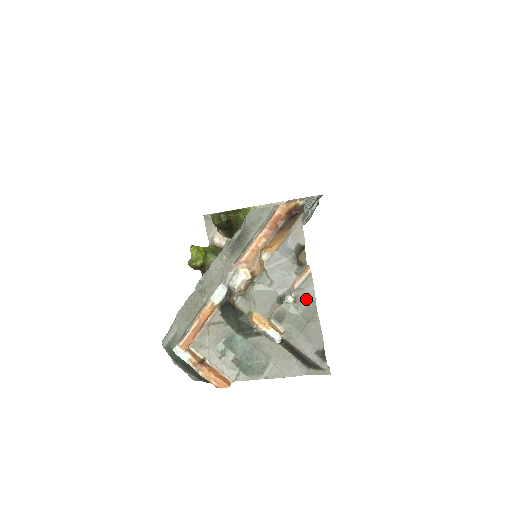
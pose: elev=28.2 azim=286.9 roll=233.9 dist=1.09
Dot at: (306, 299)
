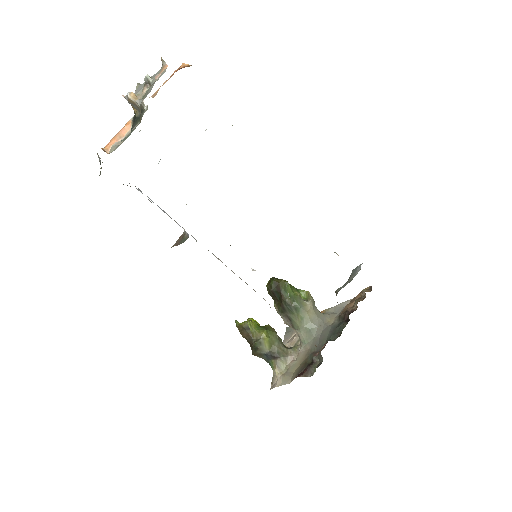
Dot at: (157, 79)
